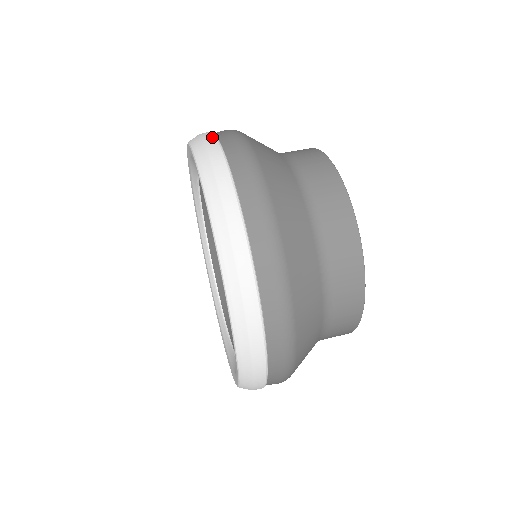
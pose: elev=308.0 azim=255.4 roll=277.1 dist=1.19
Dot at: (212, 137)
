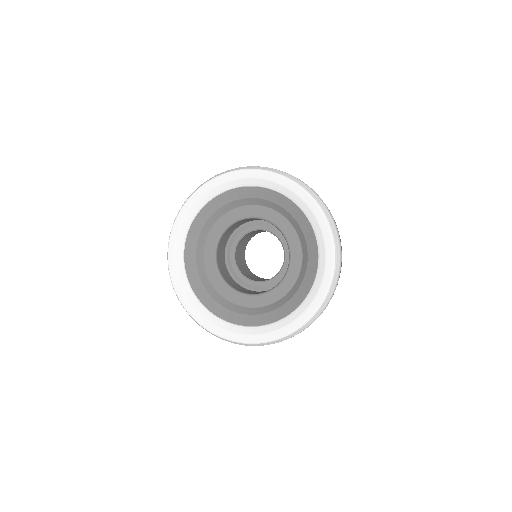
Dot at: occluded
